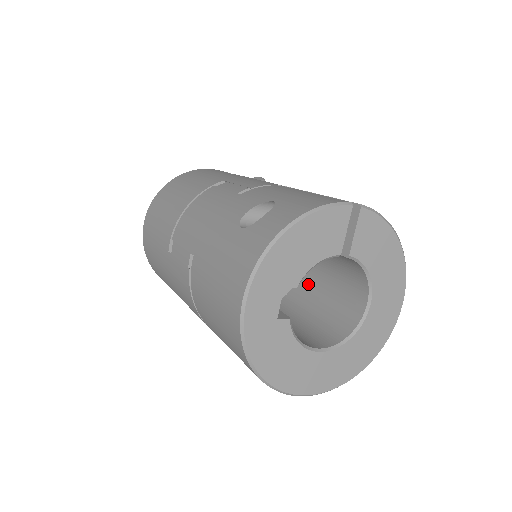
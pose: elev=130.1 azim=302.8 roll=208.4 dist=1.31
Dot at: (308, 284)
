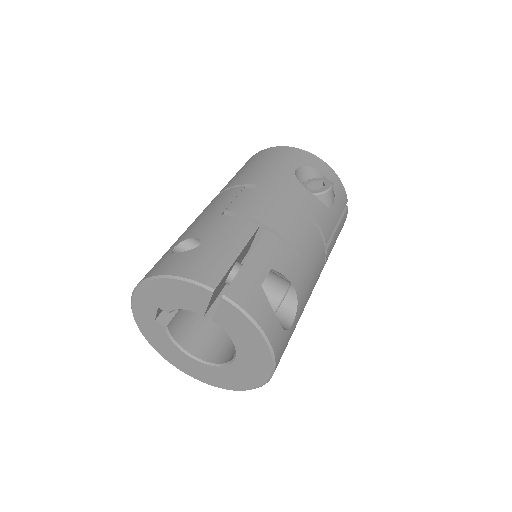
Dot at: occluded
